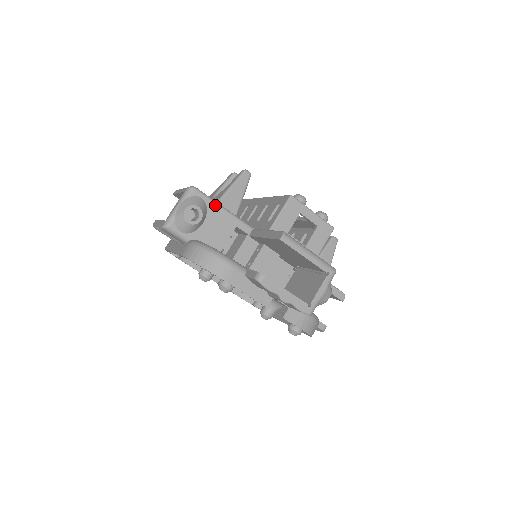
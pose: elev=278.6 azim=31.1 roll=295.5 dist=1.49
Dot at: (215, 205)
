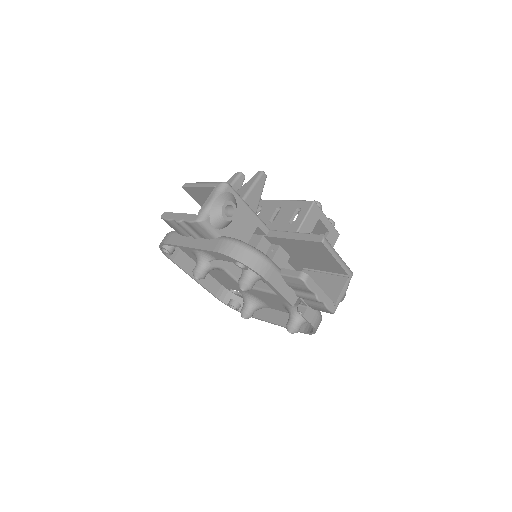
Dot at: (243, 203)
